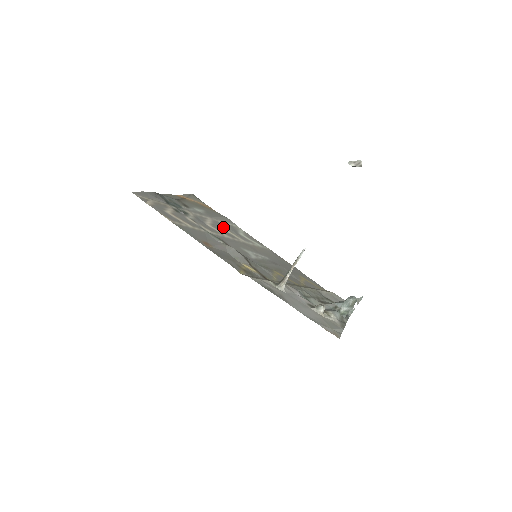
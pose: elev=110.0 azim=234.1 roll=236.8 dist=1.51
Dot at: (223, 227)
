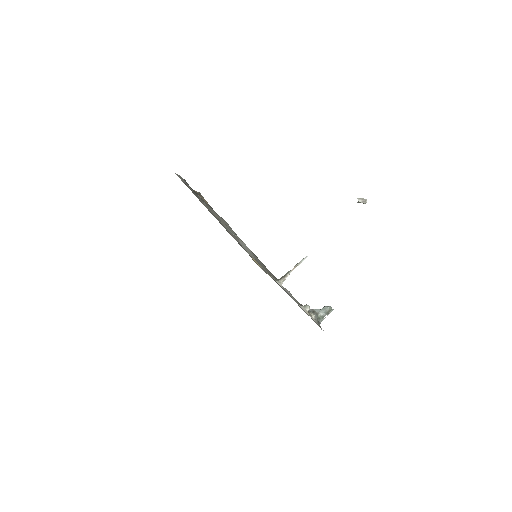
Dot at: (228, 227)
